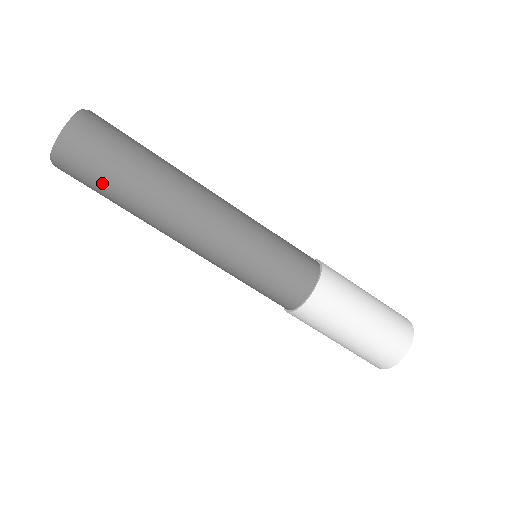
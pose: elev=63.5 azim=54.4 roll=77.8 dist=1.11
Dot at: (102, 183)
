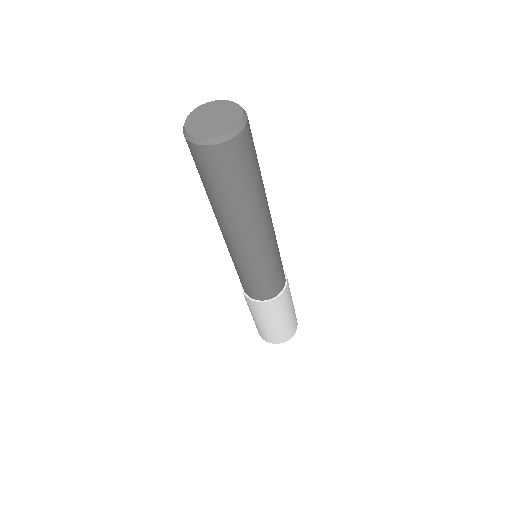
Dot at: occluded
